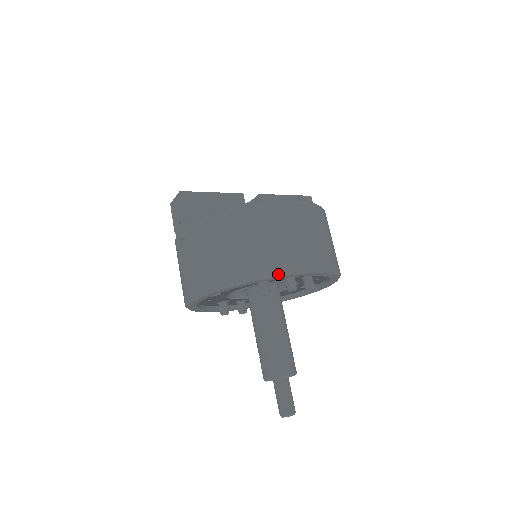
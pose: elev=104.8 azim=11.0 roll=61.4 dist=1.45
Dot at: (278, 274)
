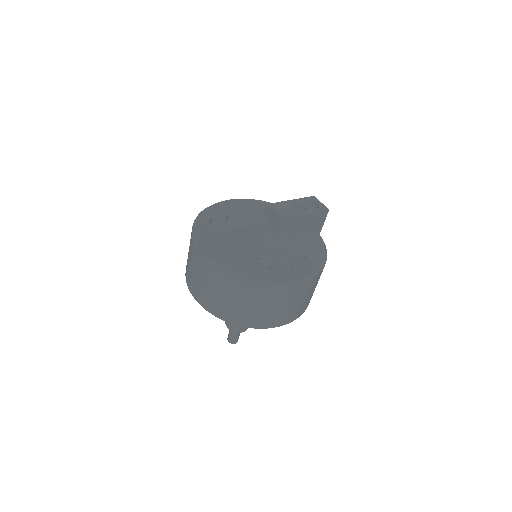
Dot at: (263, 328)
